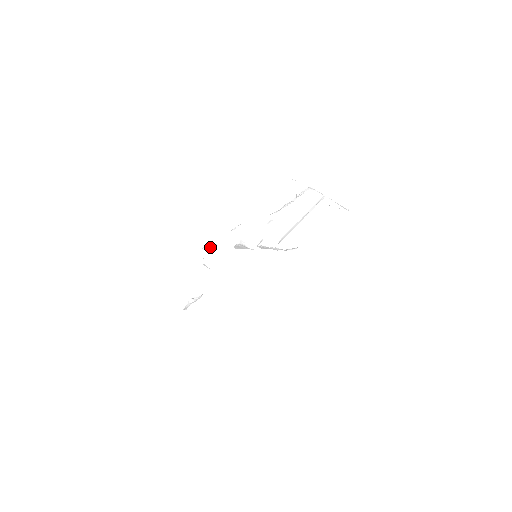
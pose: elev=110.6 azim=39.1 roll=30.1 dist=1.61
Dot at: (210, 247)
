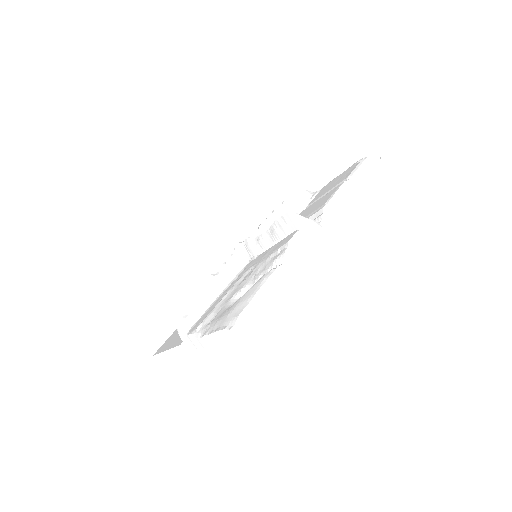
Dot at: (183, 331)
